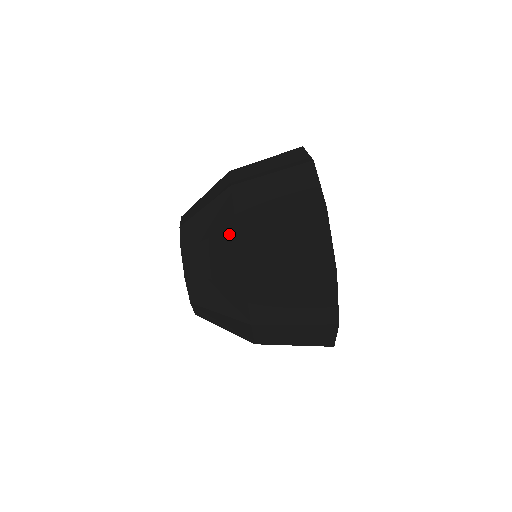
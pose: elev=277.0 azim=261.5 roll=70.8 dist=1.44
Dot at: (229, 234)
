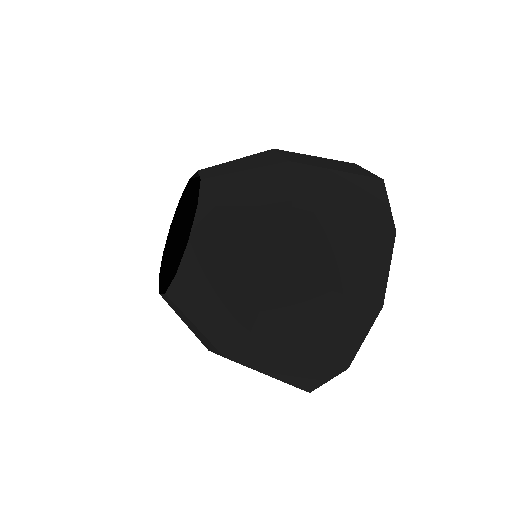
Dot at: (238, 327)
